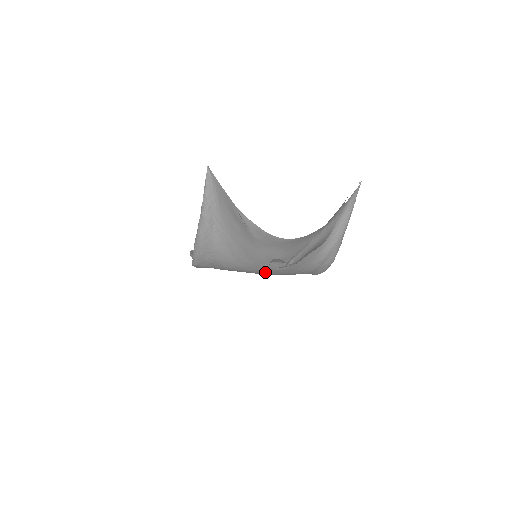
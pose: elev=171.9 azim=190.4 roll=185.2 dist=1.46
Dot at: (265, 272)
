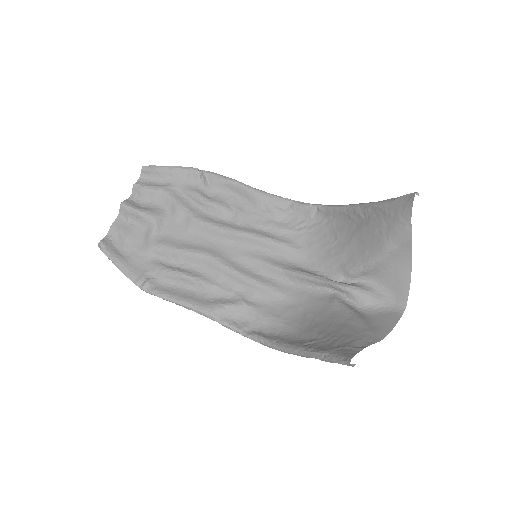
Dot at: (313, 282)
